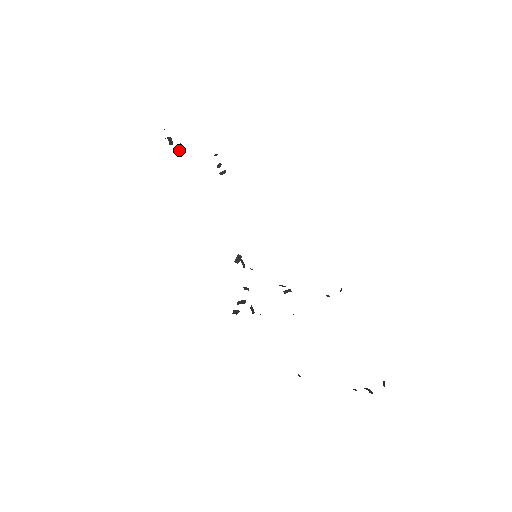
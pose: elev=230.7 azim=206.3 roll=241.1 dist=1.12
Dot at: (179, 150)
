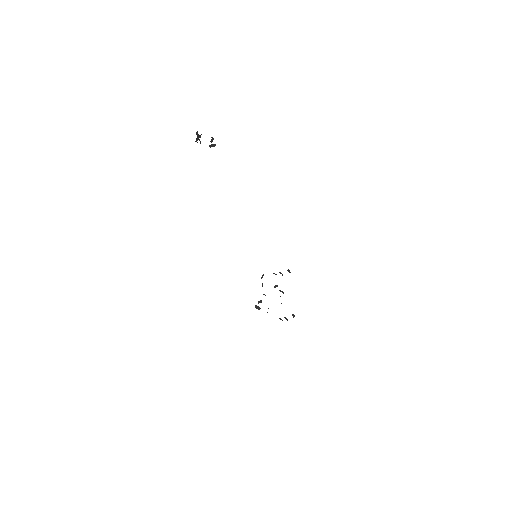
Dot at: occluded
